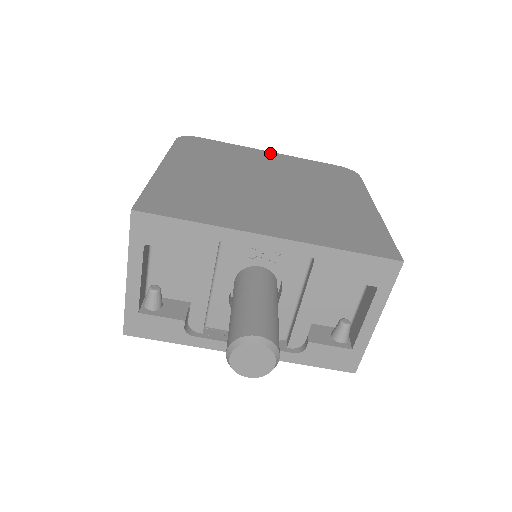
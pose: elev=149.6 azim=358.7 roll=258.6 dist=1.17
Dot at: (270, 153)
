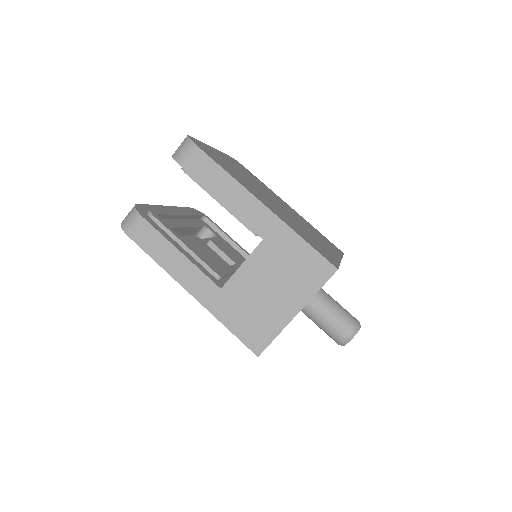
Dot at: (217, 151)
